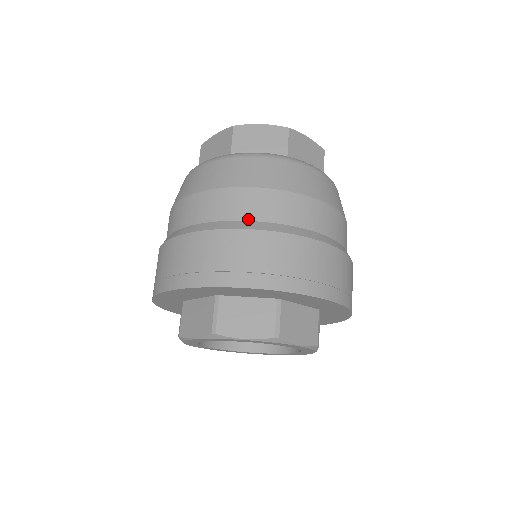
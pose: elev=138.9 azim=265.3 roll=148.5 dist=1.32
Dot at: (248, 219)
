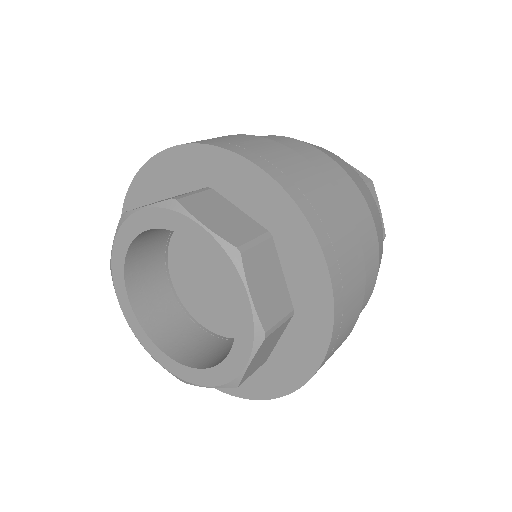
Dot at: occluded
